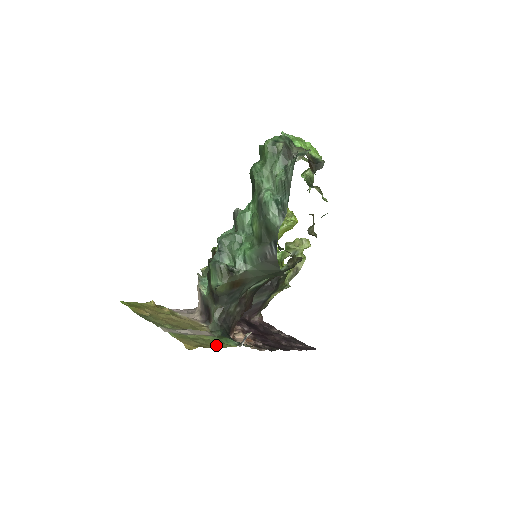
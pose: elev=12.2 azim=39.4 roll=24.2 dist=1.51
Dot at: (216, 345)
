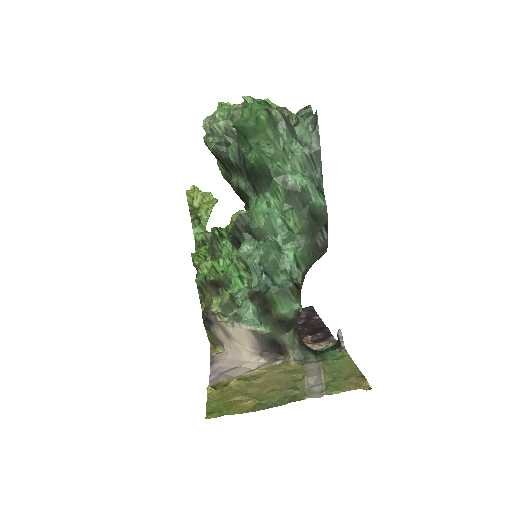
Dot at: (349, 366)
